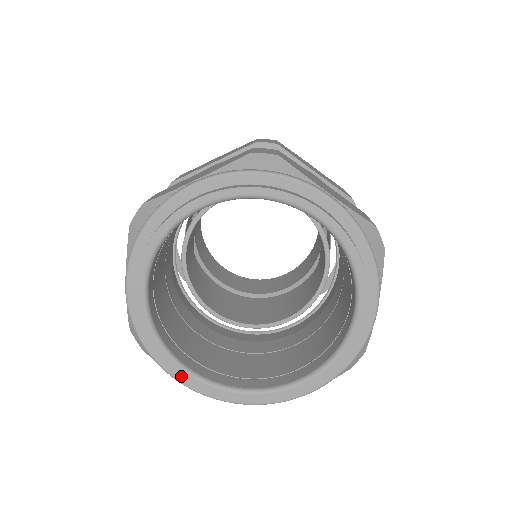
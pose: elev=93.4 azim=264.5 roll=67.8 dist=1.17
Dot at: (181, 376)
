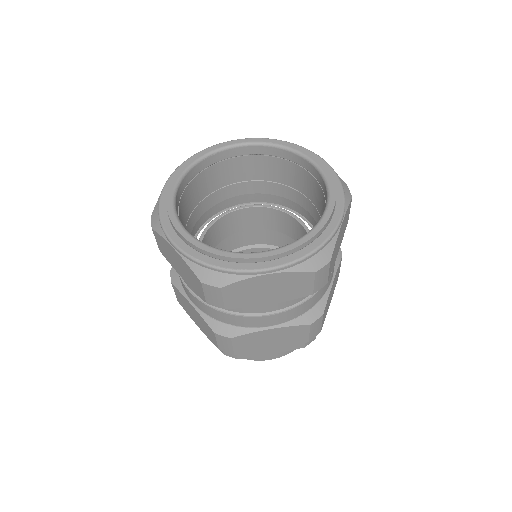
Dot at: (256, 258)
